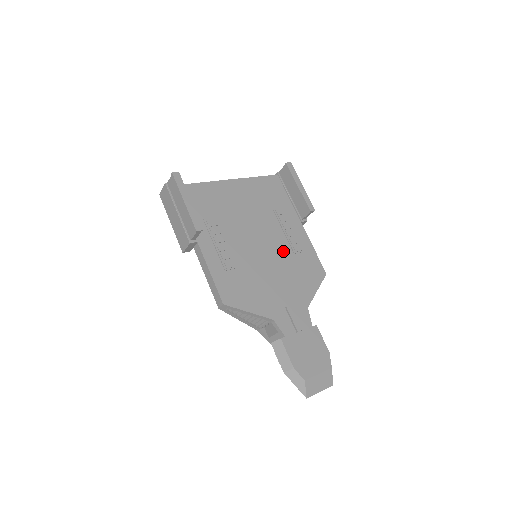
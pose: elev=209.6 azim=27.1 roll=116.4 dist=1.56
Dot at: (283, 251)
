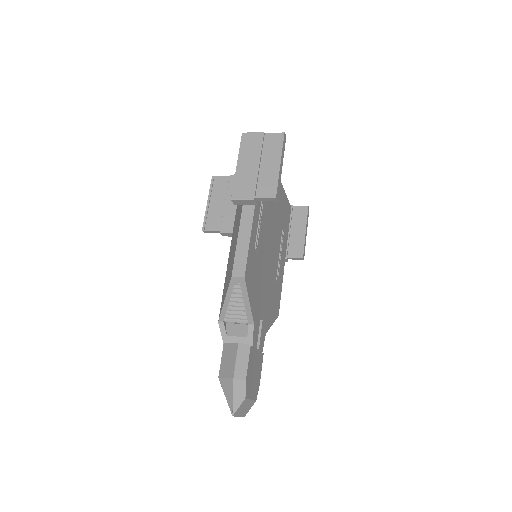
Dot at: (274, 271)
